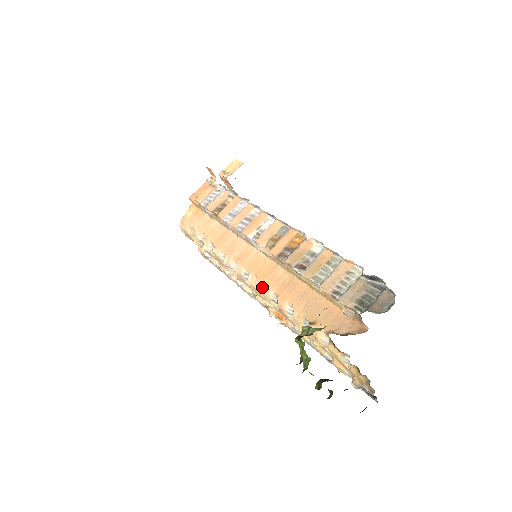
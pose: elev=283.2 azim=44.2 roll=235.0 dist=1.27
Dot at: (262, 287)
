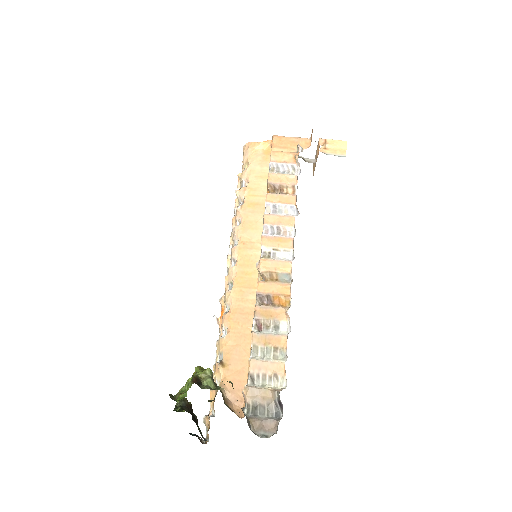
Dot at: (231, 287)
